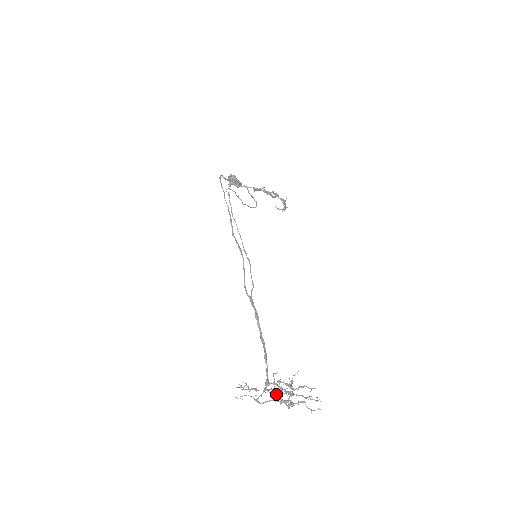
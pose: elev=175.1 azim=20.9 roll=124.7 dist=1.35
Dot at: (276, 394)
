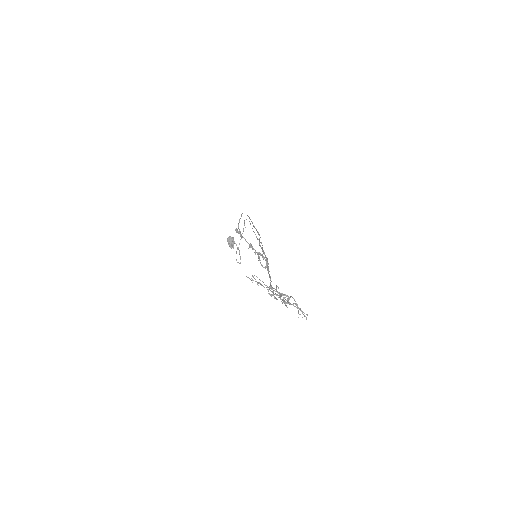
Dot at: (275, 297)
